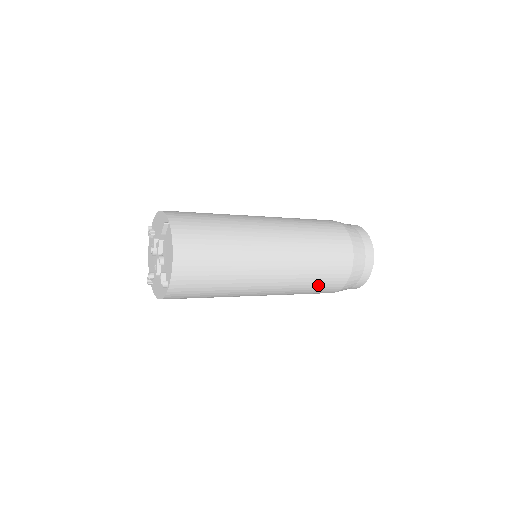
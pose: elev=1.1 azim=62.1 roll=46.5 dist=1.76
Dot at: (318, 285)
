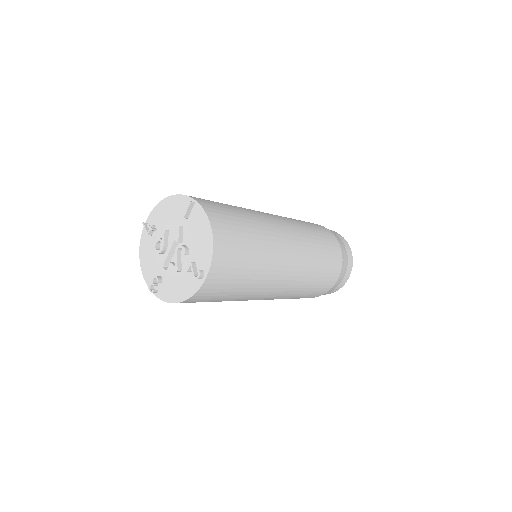
Dot at: (319, 282)
